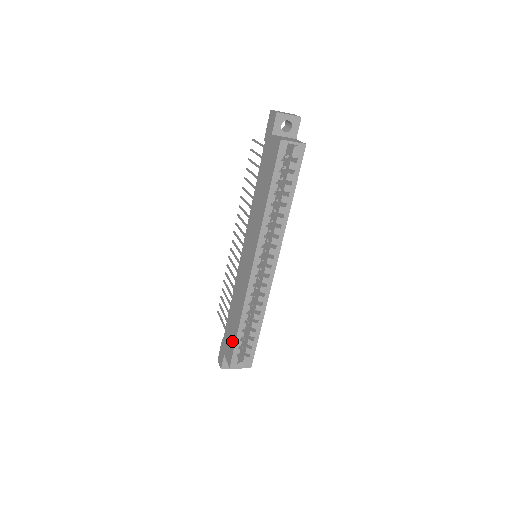
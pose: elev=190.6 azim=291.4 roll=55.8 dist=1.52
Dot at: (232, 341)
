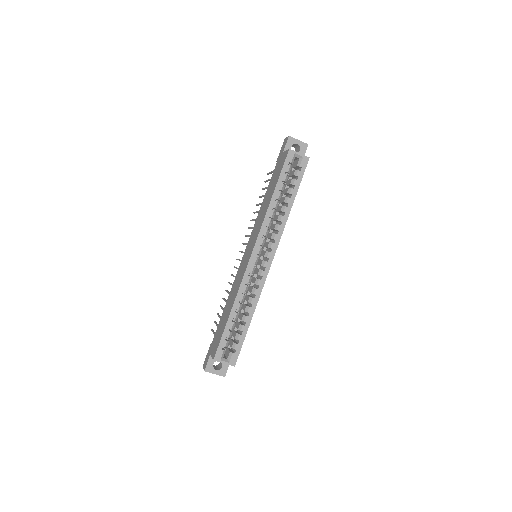
Dot at: (221, 333)
